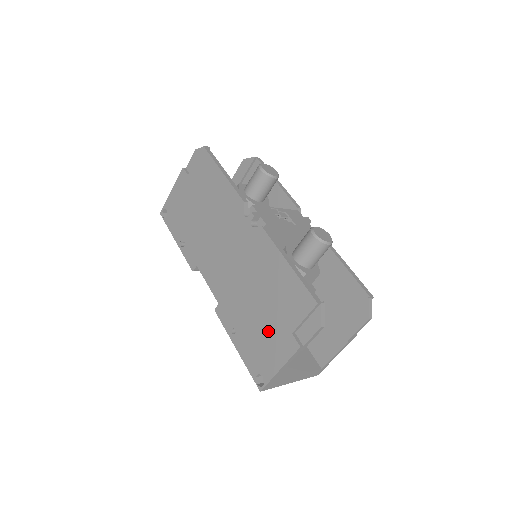
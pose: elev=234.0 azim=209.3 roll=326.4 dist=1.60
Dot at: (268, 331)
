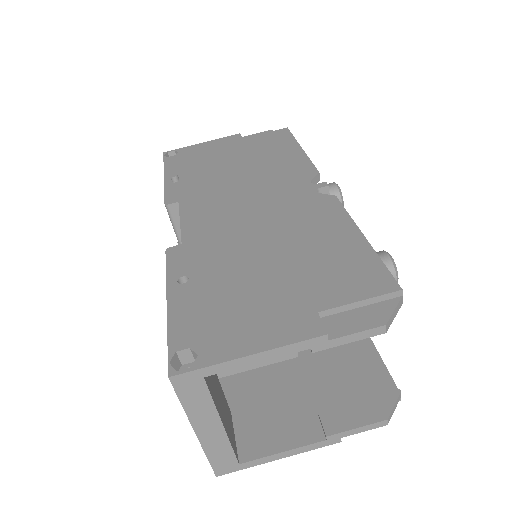
Dot at: (264, 296)
